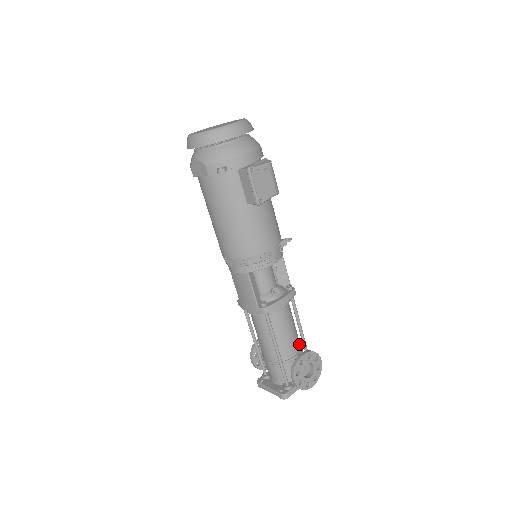
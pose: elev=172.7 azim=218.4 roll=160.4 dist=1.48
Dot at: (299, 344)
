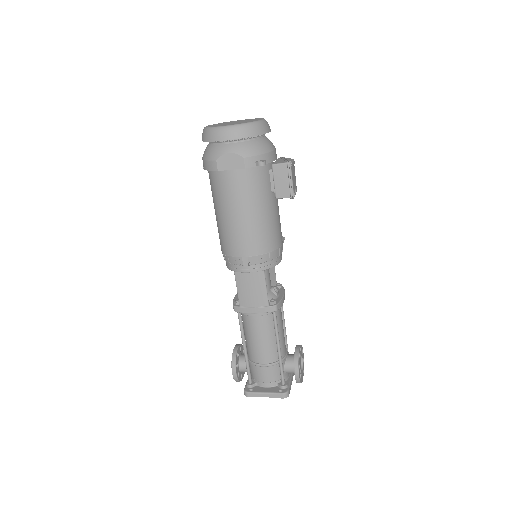
Dot at: occluded
